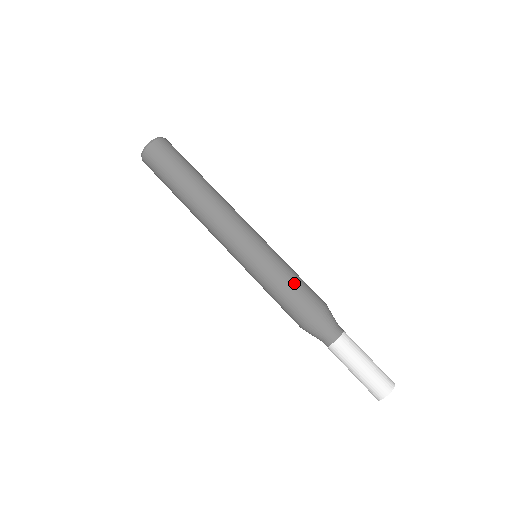
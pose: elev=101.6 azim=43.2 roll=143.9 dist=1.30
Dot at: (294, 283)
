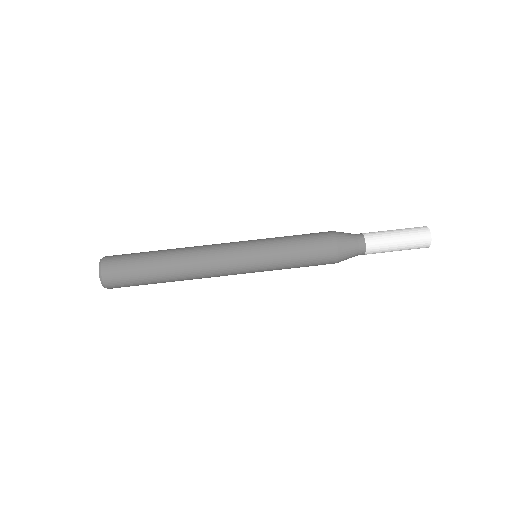
Dot at: (300, 238)
